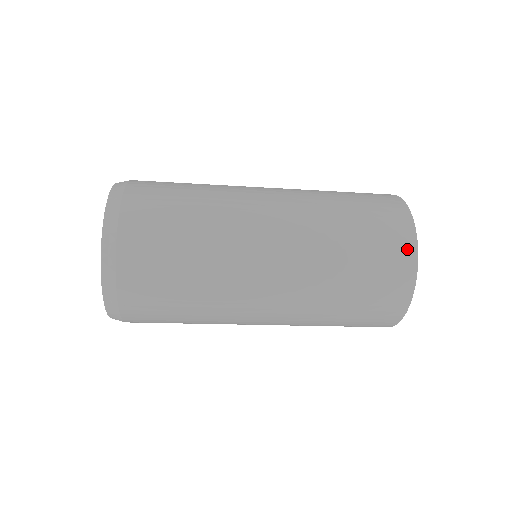
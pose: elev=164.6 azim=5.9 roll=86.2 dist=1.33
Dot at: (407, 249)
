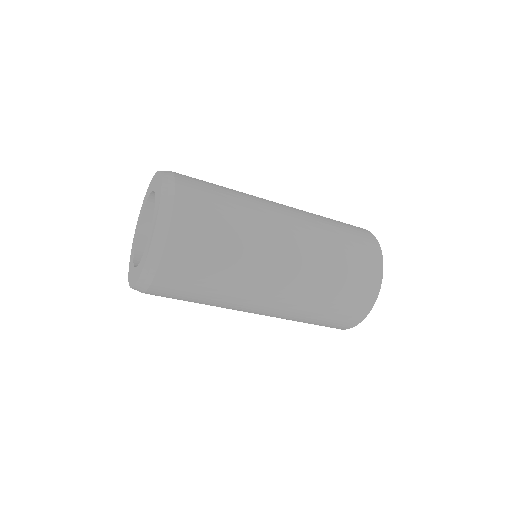
Dot at: (376, 256)
